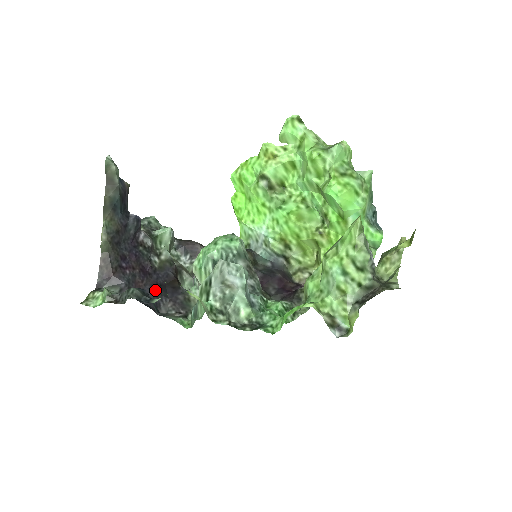
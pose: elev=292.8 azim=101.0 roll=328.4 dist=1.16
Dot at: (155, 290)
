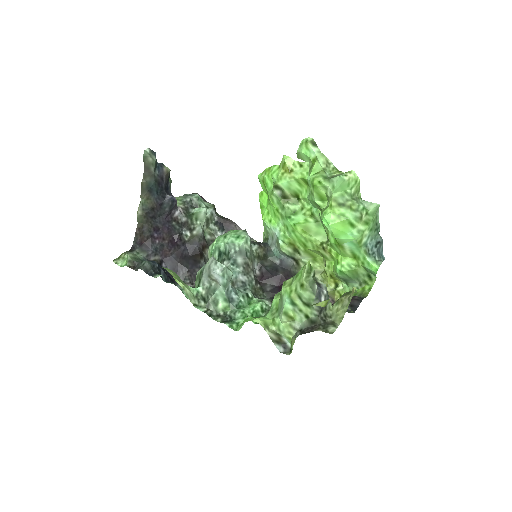
Dot at: (178, 260)
